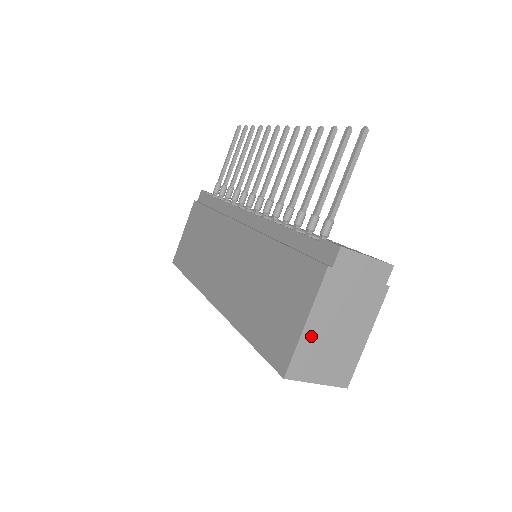
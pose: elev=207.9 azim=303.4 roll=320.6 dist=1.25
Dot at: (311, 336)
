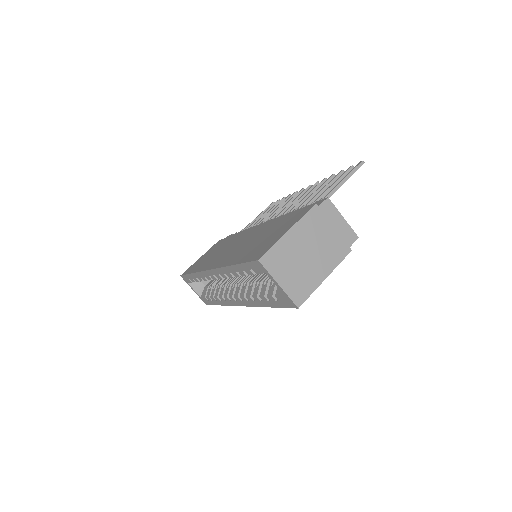
Dot at: (288, 243)
